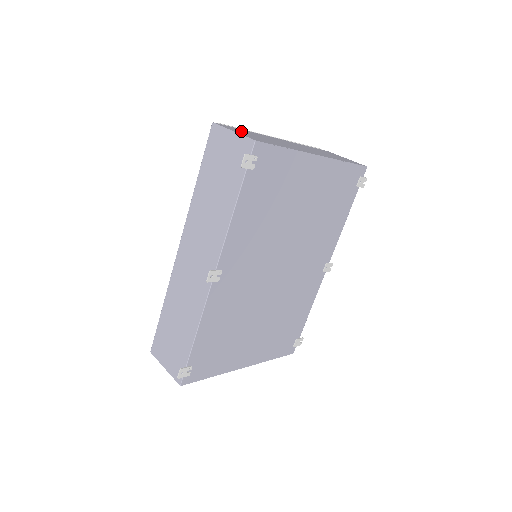
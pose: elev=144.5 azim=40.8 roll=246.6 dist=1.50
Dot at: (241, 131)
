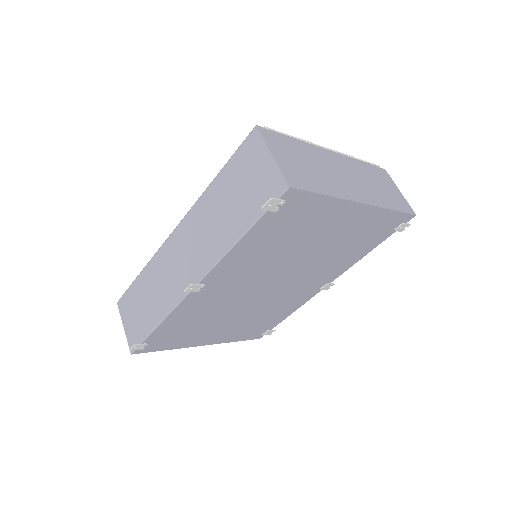
Dot at: (285, 148)
